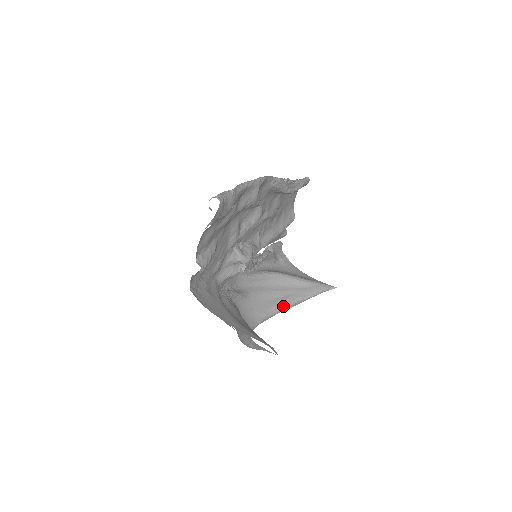
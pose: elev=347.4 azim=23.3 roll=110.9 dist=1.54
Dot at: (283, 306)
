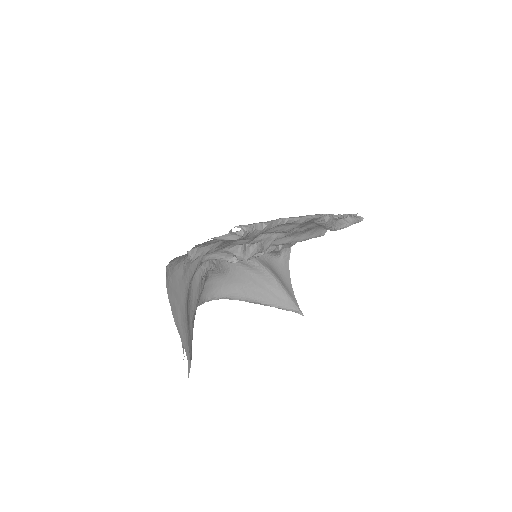
Dot at: (248, 299)
